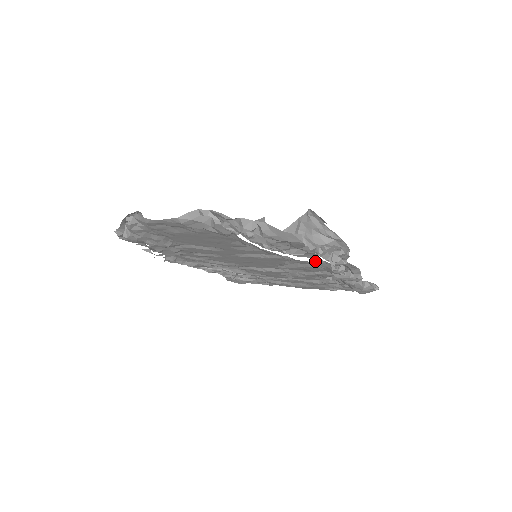
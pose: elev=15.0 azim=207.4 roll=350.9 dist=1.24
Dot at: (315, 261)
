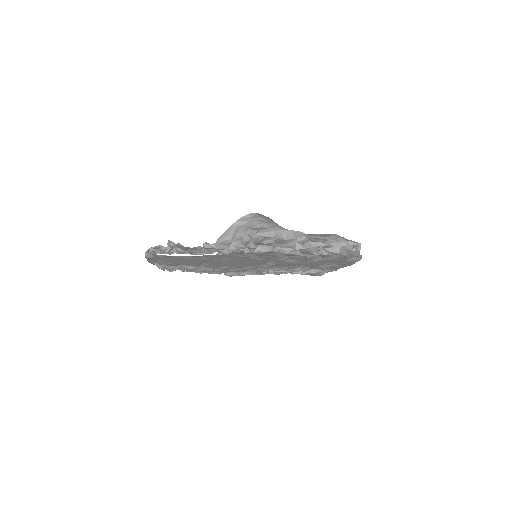
Dot at: (234, 251)
